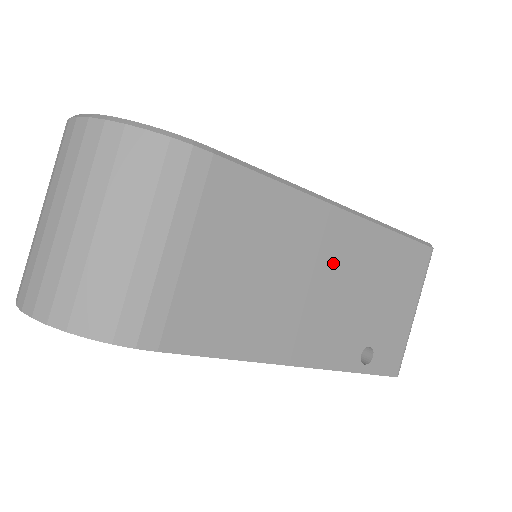
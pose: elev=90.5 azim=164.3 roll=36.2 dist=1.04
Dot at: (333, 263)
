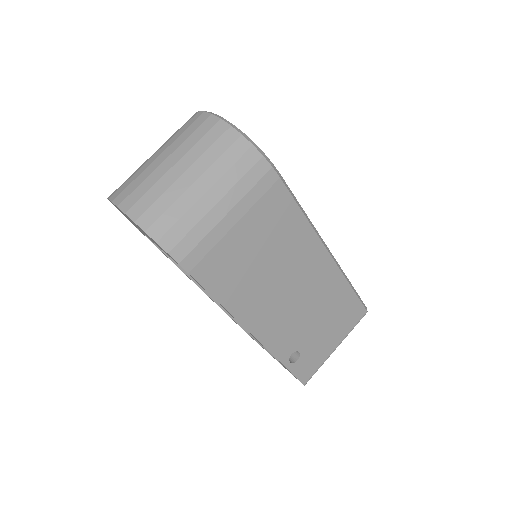
Dot at: (307, 283)
